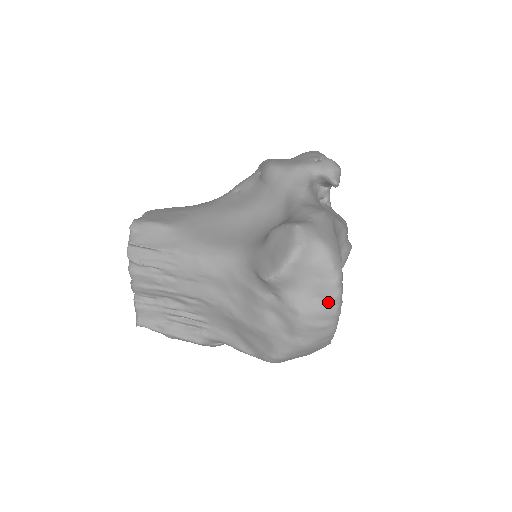
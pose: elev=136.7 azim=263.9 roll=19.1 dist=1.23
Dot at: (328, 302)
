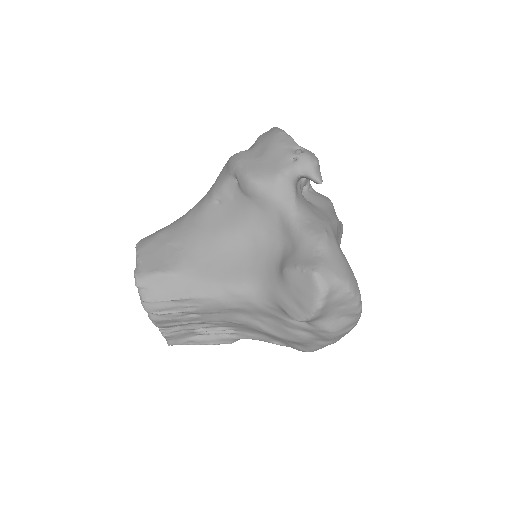
Dot at: (352, 316)
